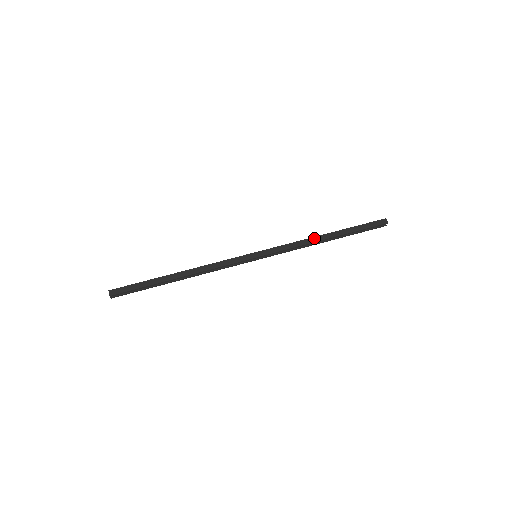
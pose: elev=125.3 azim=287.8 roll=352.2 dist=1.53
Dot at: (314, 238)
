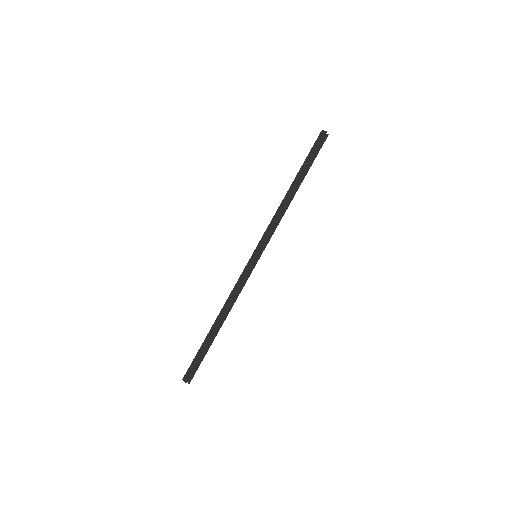
Dot at: (283, 201)
